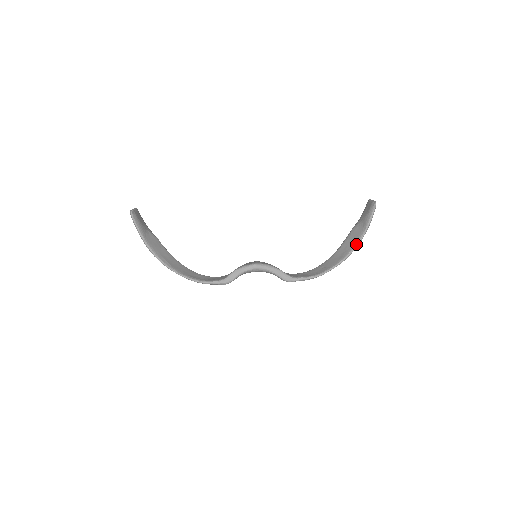
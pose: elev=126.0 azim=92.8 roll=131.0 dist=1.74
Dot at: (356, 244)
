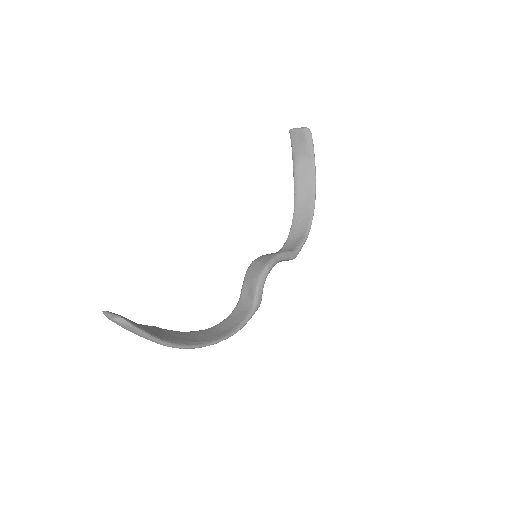
Dot at: (315, 179)
